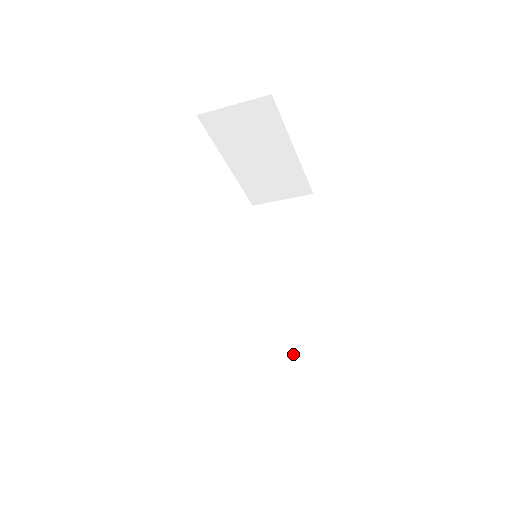
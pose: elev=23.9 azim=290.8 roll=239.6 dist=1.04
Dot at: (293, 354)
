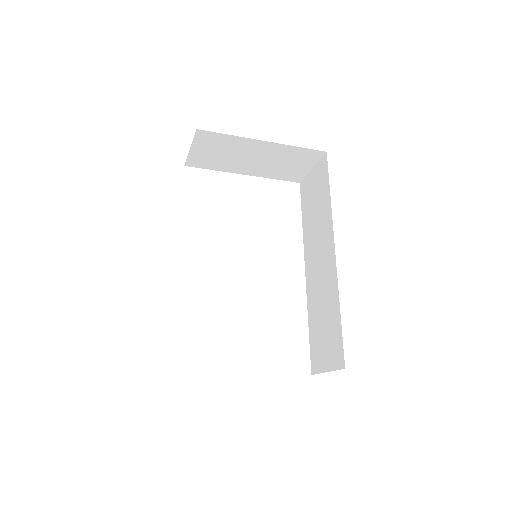
Dot at: (329, 321)
